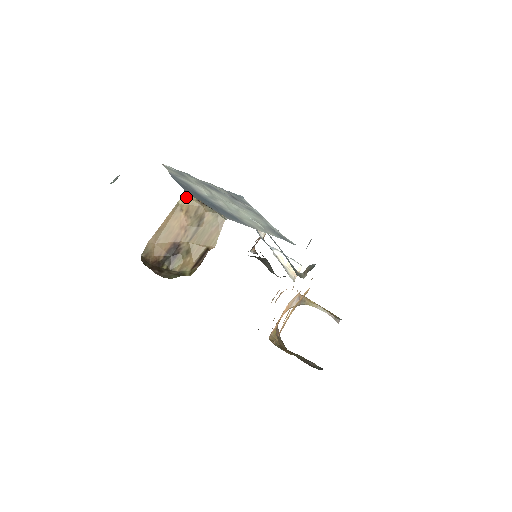
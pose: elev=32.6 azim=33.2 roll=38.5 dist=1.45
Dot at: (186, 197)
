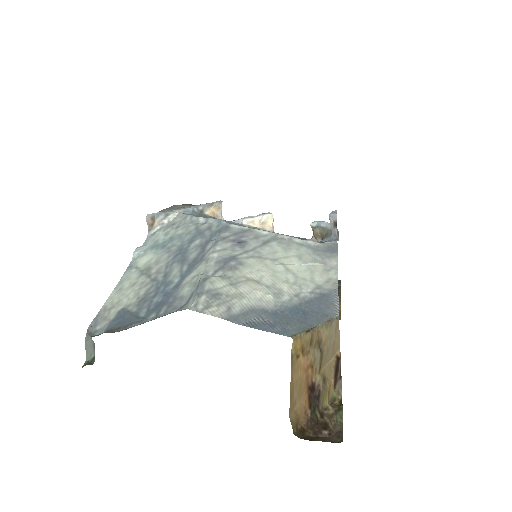
Dot at: (296, 342)
